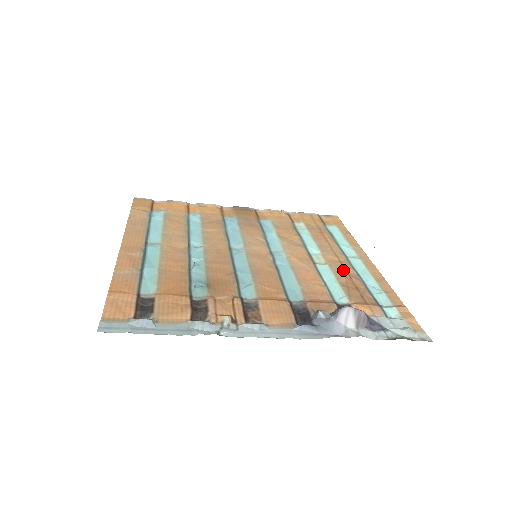
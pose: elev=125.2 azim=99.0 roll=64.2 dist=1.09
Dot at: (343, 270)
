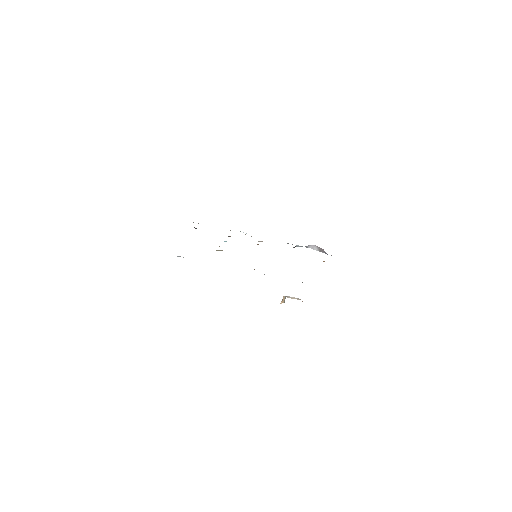
Dot at: occluded
